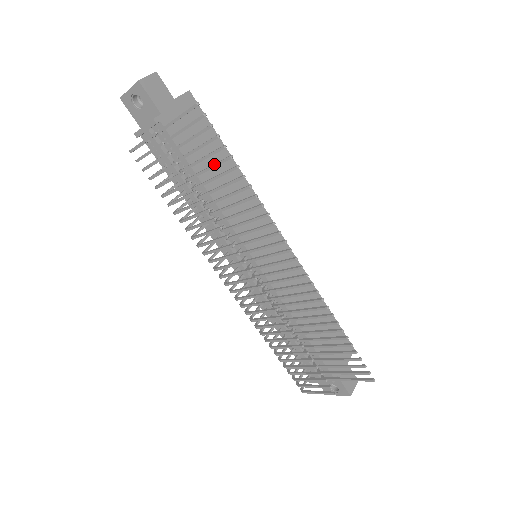
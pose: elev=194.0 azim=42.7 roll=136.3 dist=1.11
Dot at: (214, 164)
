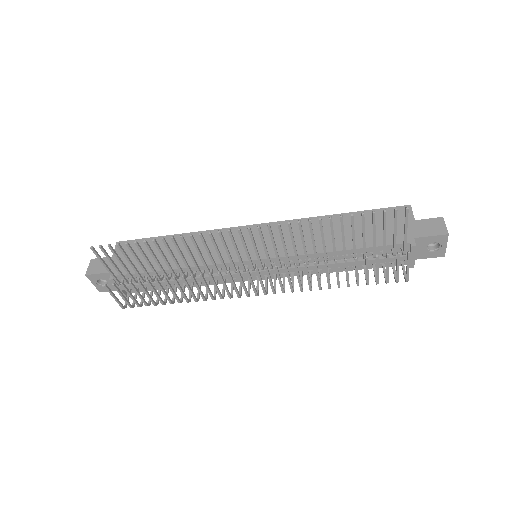
Dot at: occluded
